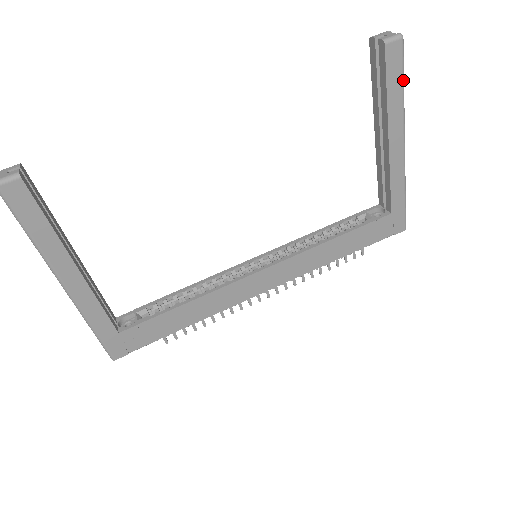
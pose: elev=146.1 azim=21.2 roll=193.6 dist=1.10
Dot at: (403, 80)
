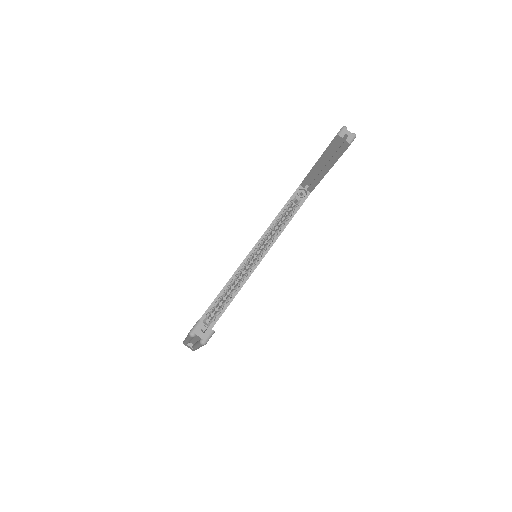
Dot at: occluded
